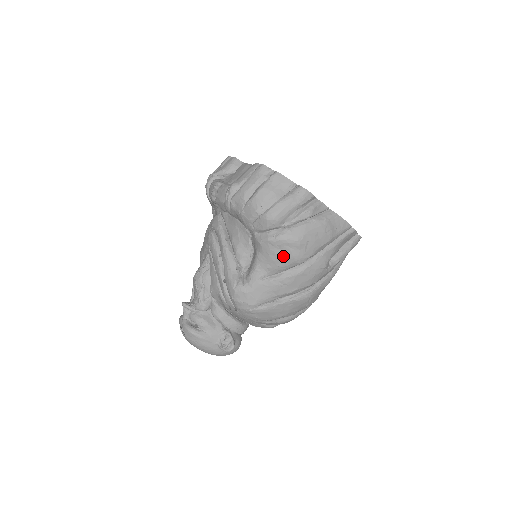
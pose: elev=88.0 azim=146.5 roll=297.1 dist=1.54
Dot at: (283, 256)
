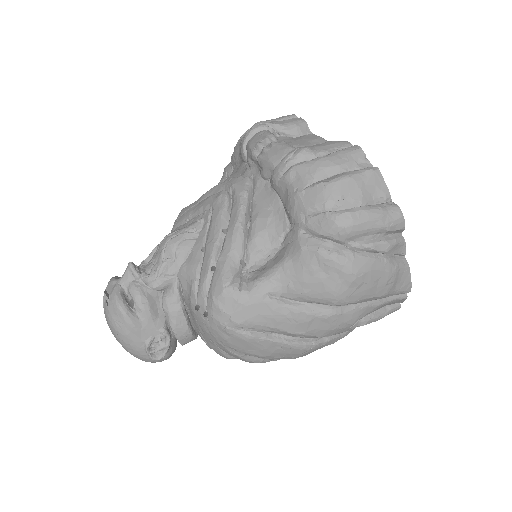
Dot at: (321, 283)
